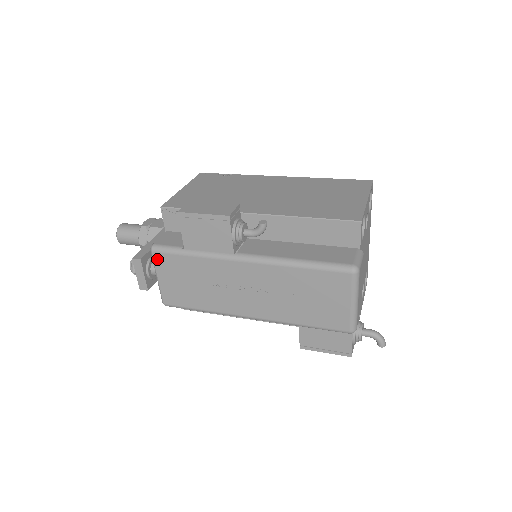
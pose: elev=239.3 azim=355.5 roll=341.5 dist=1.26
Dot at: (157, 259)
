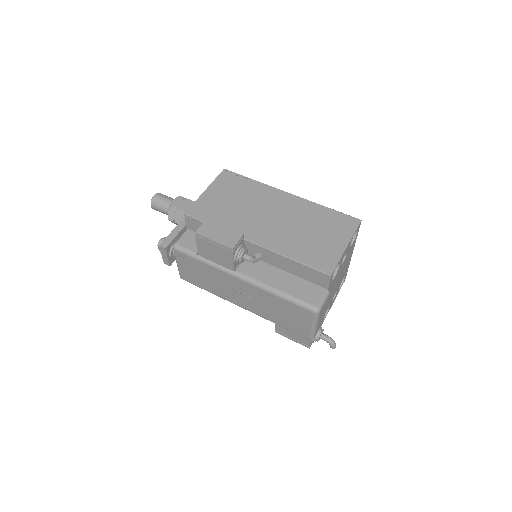
Dot at: (177, 254)
